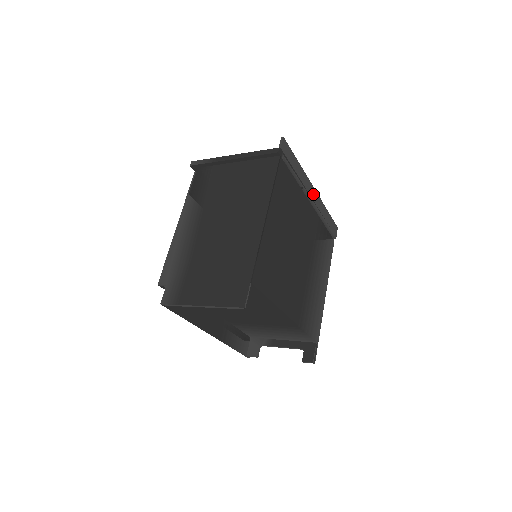
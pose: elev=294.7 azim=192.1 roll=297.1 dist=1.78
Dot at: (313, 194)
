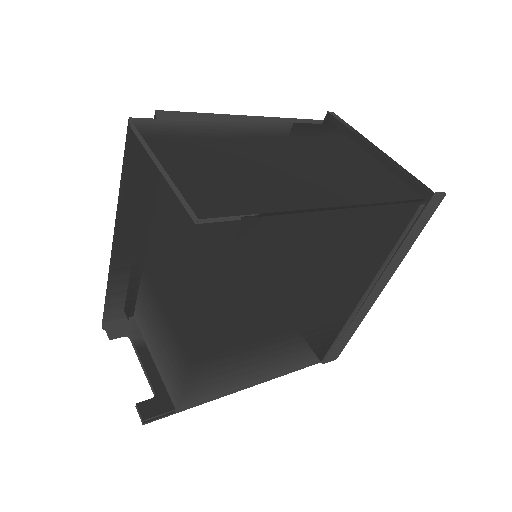
Dot at: (376, 291)
